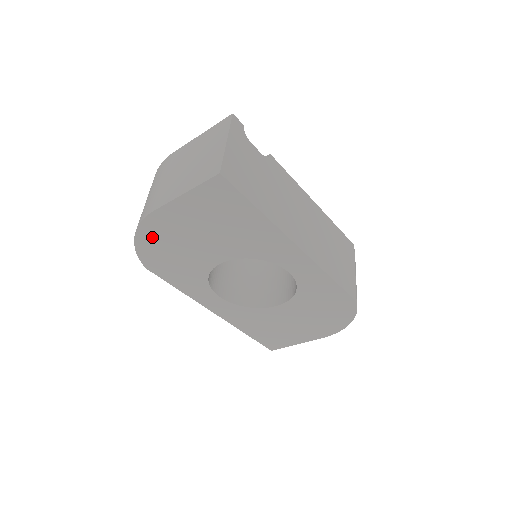
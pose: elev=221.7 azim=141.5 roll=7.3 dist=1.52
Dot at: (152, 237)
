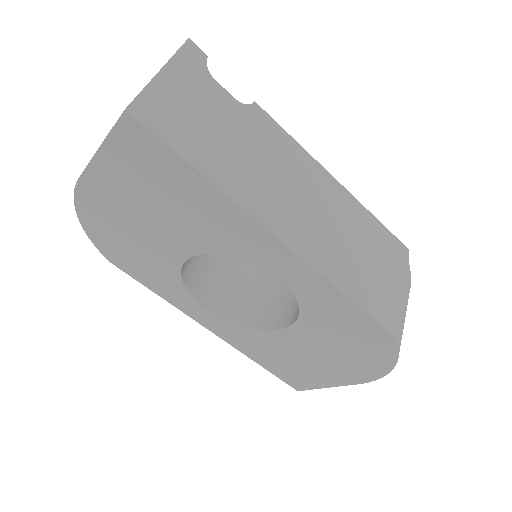
Dot at: (96, 217)
